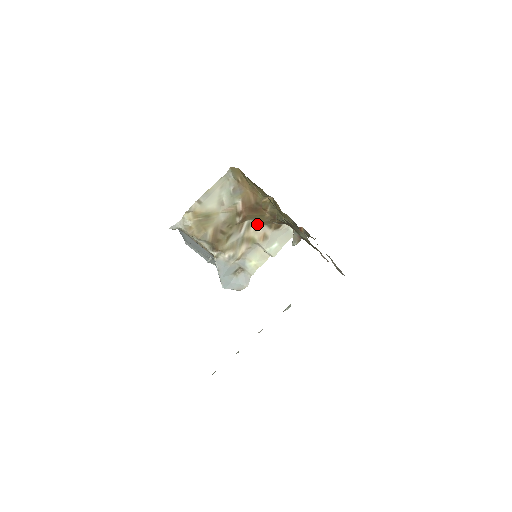
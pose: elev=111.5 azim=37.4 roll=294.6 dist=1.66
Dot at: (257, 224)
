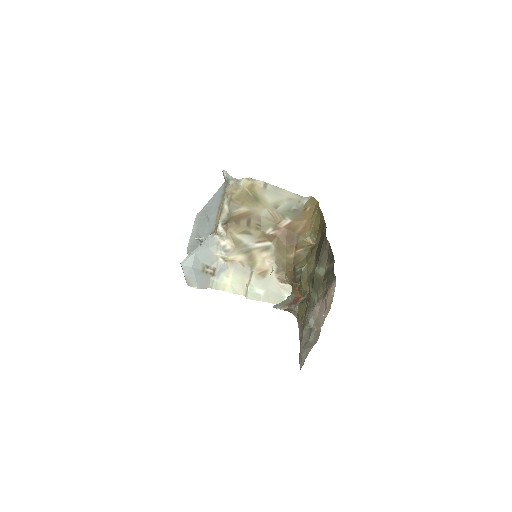
Dot at: (273, 256)
